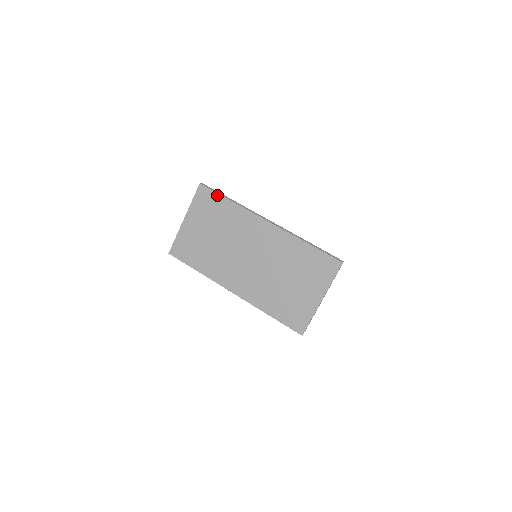
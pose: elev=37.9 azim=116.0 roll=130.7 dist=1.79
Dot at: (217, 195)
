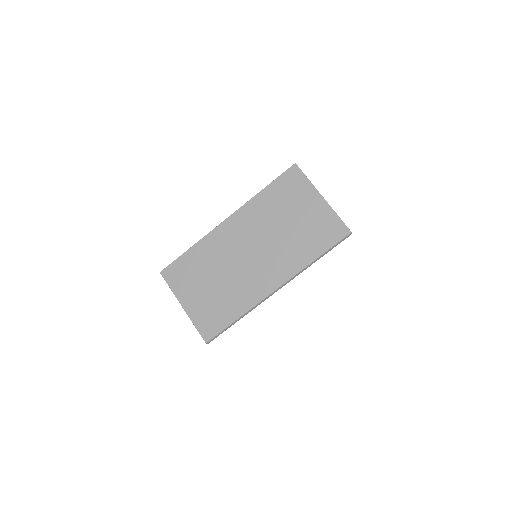
Dot at: (179, 260)
